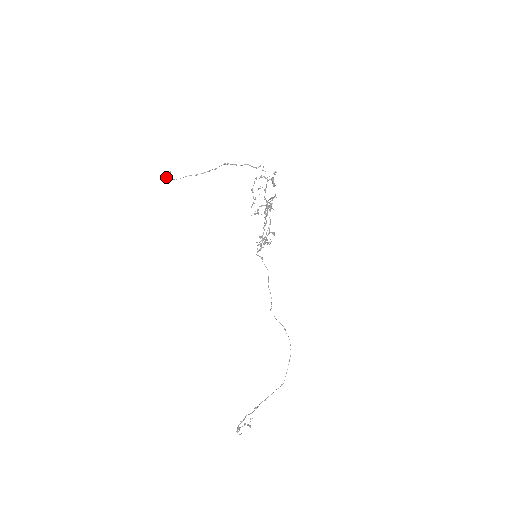
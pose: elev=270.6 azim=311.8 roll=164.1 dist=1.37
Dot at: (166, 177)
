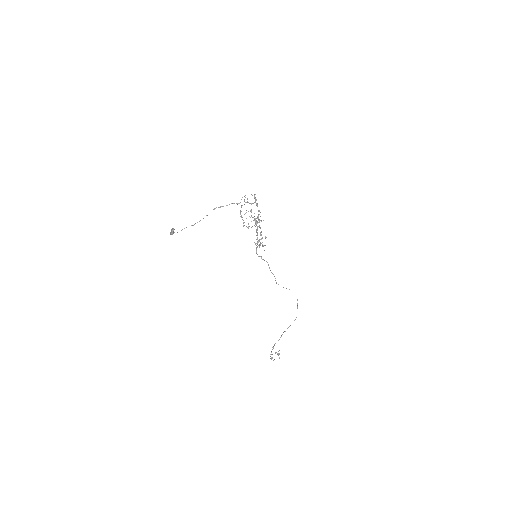
Dot at: (171, 234)
